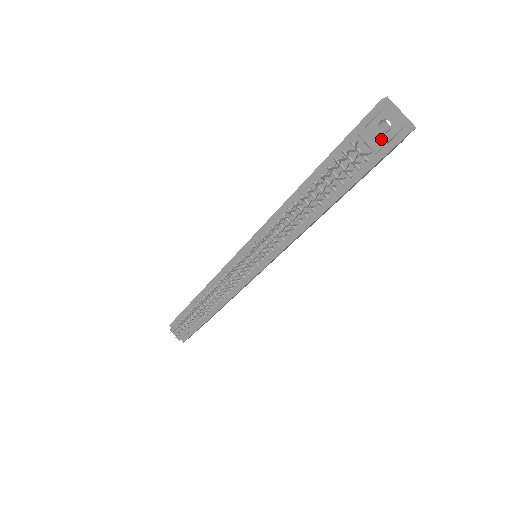
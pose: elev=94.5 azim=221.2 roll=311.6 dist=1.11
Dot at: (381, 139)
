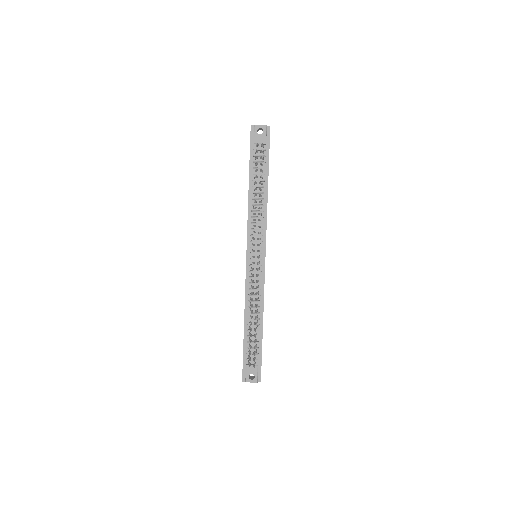
Dot at: (263, 137)
